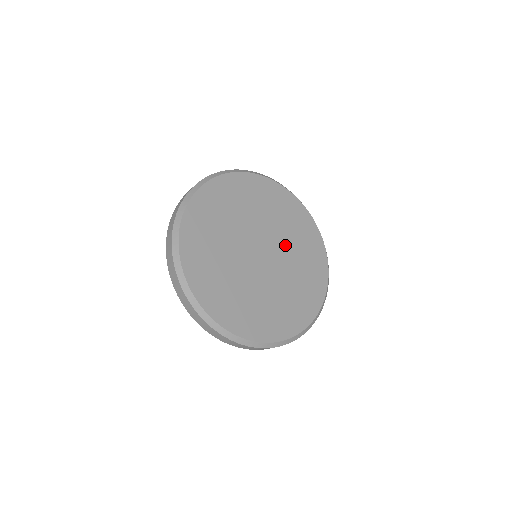
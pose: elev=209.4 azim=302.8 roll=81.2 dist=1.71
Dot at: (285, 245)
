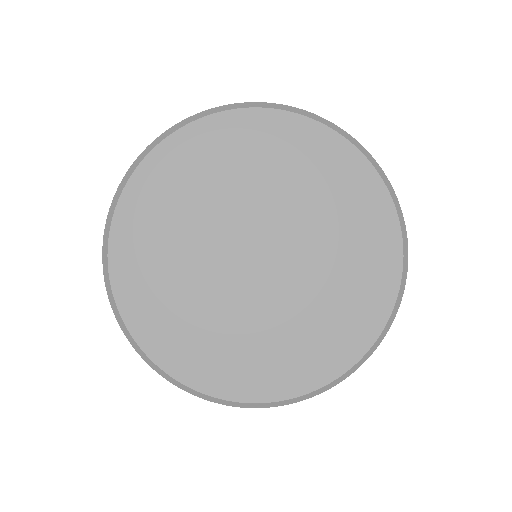
Dot at: (304, 227)
